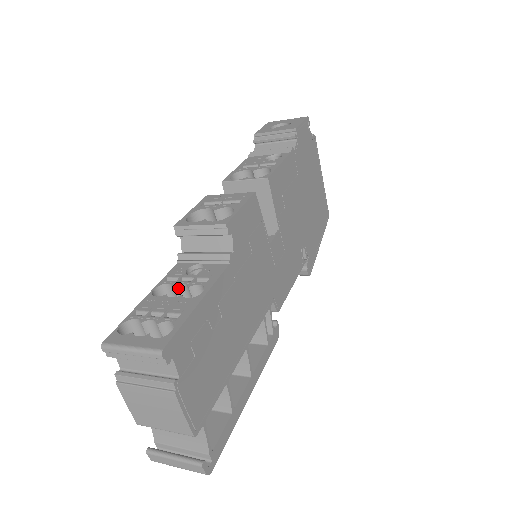
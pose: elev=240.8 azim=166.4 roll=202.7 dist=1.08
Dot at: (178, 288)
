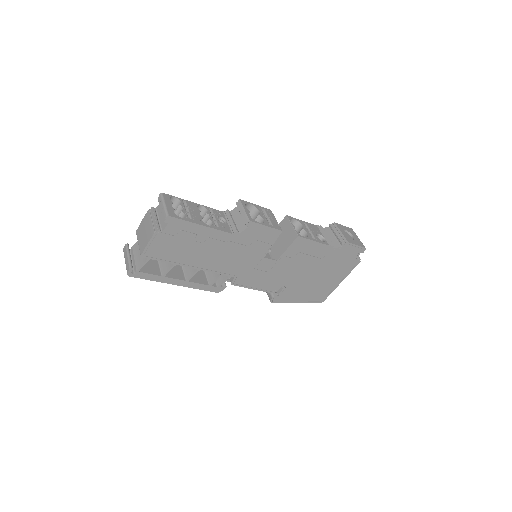
Dot at: (207, 216)
